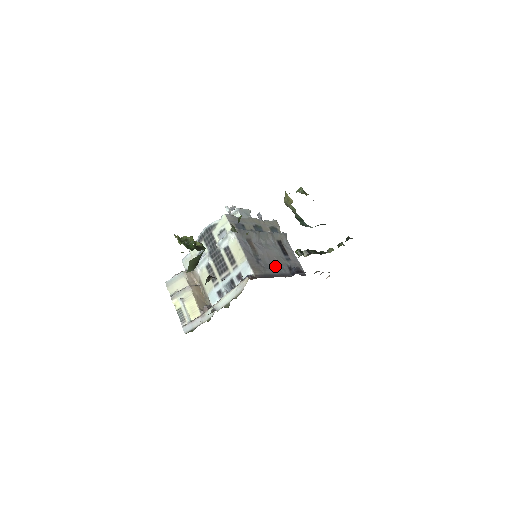
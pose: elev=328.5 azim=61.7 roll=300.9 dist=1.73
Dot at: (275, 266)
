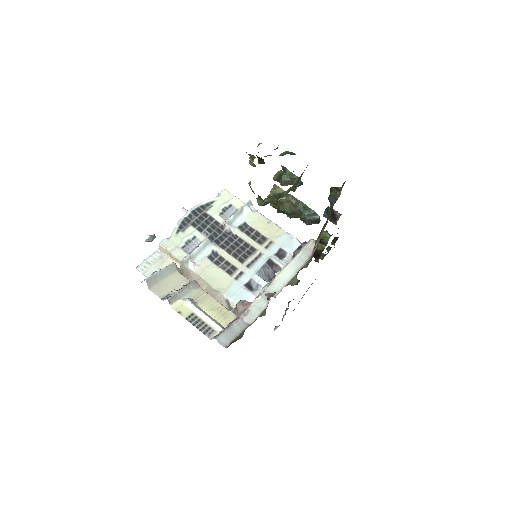
Dot at: occluded
